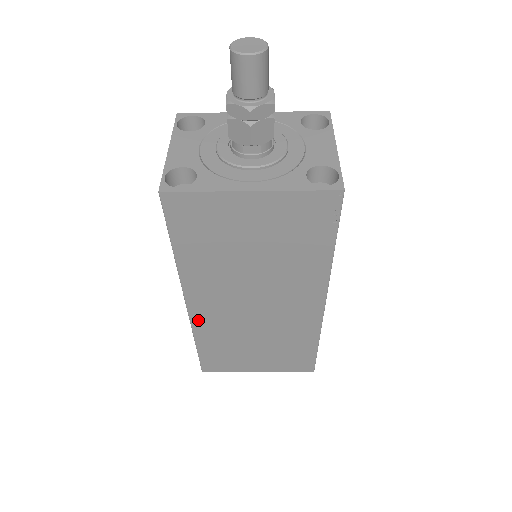
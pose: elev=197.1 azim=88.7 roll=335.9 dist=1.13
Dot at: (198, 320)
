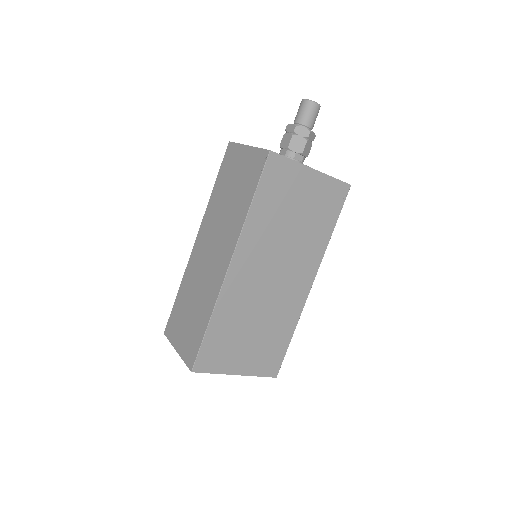
Dot at: (227, 289)
